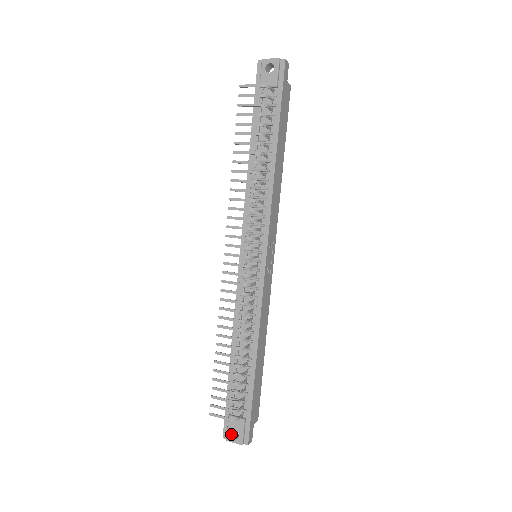
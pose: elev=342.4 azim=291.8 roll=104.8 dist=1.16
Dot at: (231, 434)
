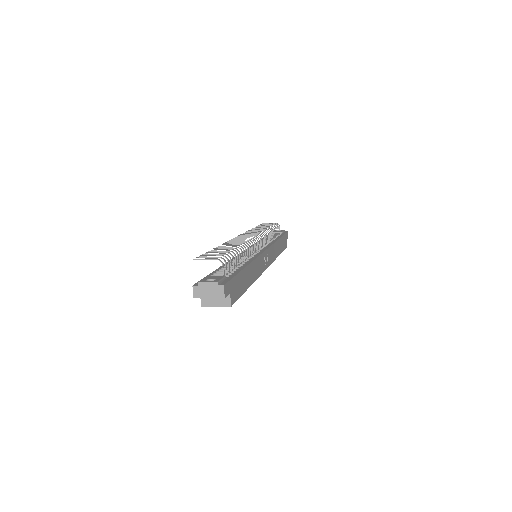
Dot at: (206, 281)
